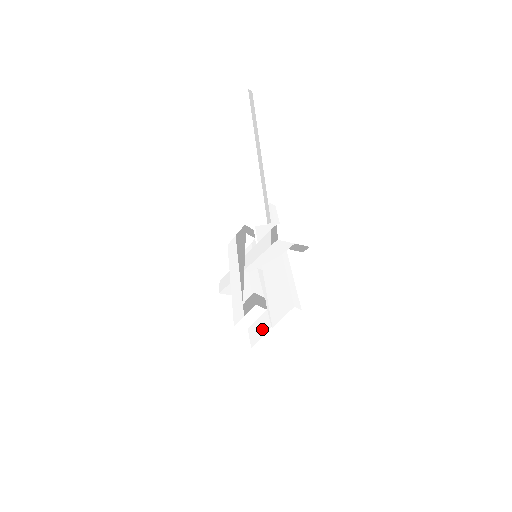
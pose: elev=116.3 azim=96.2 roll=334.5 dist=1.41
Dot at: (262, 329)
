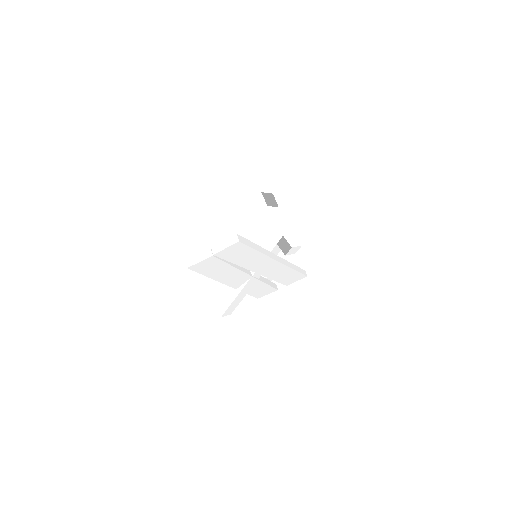
Dot at: occluded
